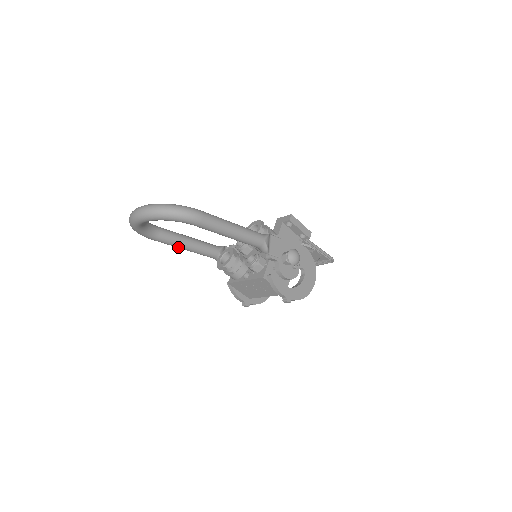
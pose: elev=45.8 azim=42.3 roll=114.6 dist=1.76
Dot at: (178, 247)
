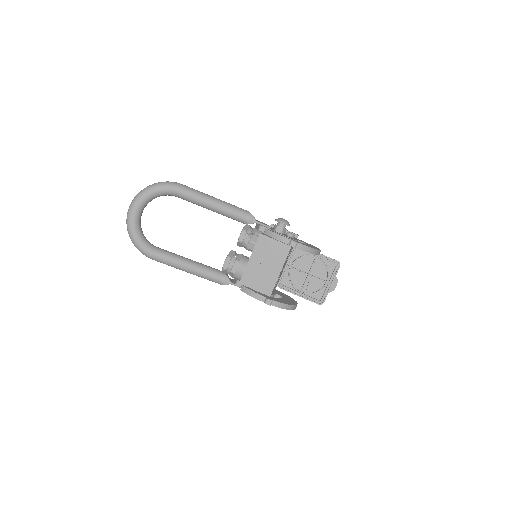
Dot at: (179, 264)
